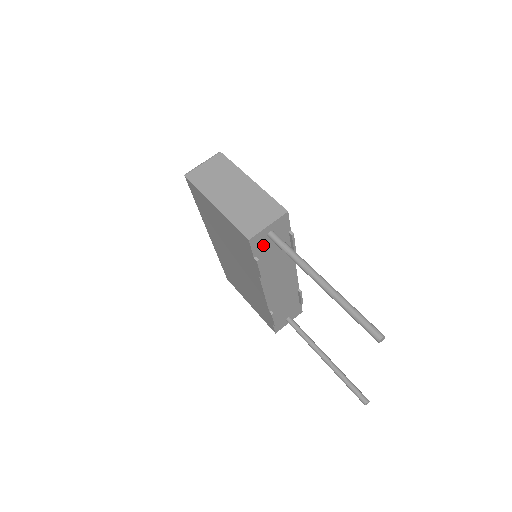
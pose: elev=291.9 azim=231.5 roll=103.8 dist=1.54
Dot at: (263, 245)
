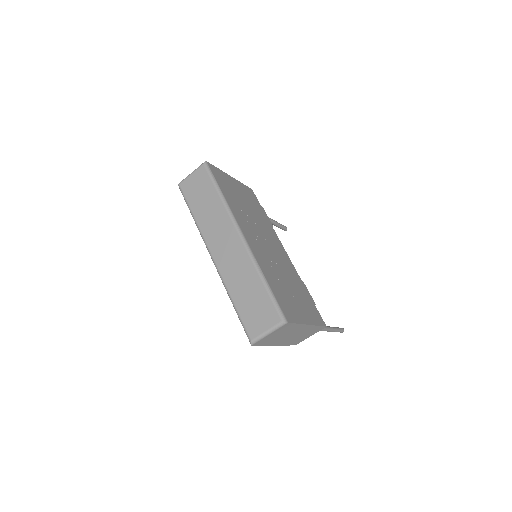
Dot at: occluded
